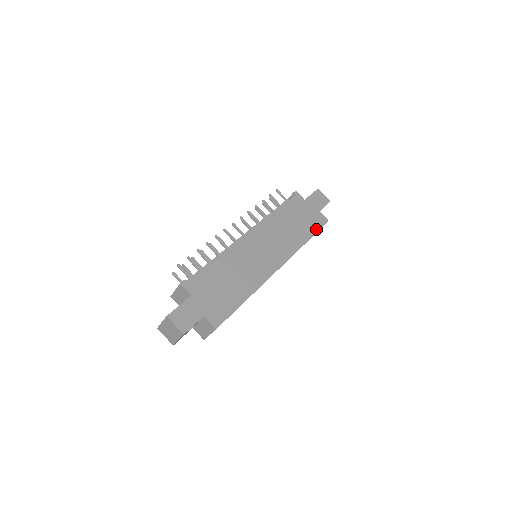
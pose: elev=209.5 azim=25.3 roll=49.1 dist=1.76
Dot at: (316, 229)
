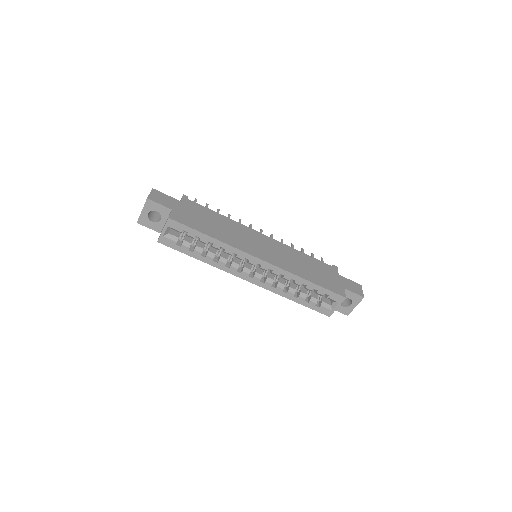
Dot at: (326, 287)
